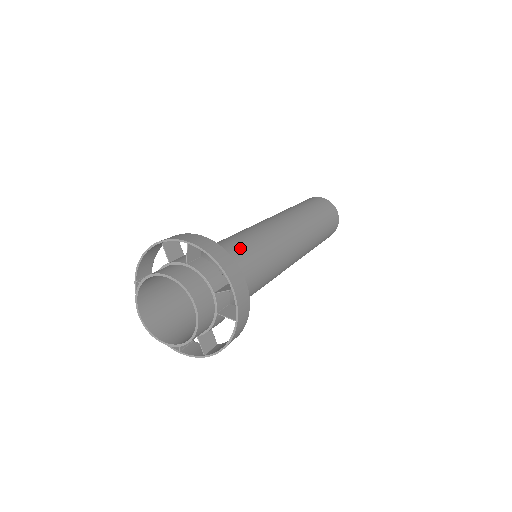
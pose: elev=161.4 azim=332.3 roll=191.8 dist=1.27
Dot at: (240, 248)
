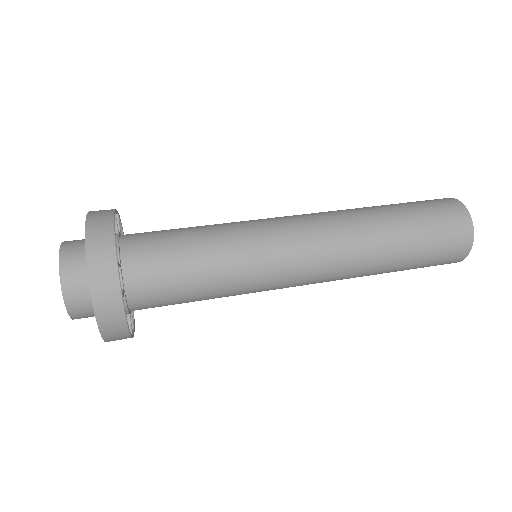
Dot at: (185, 235)
